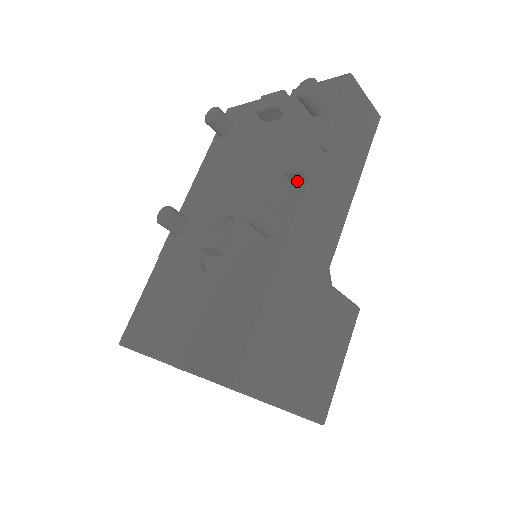
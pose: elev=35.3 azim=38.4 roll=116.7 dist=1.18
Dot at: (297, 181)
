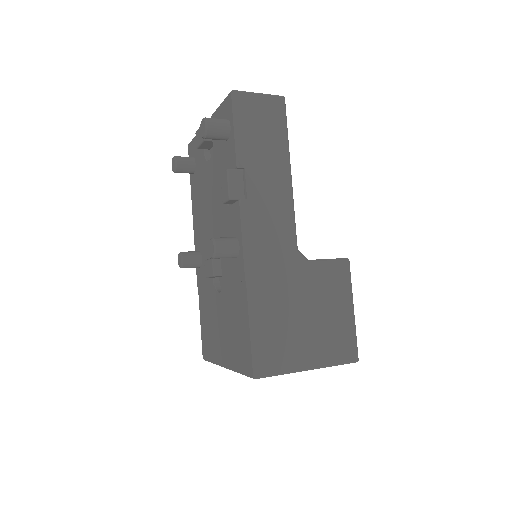
Dot at: (234, 204)
